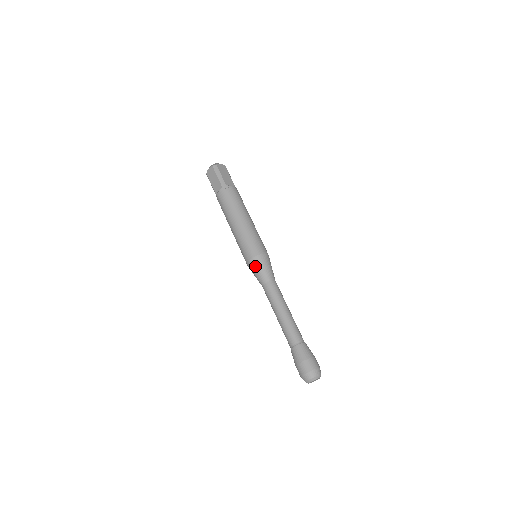
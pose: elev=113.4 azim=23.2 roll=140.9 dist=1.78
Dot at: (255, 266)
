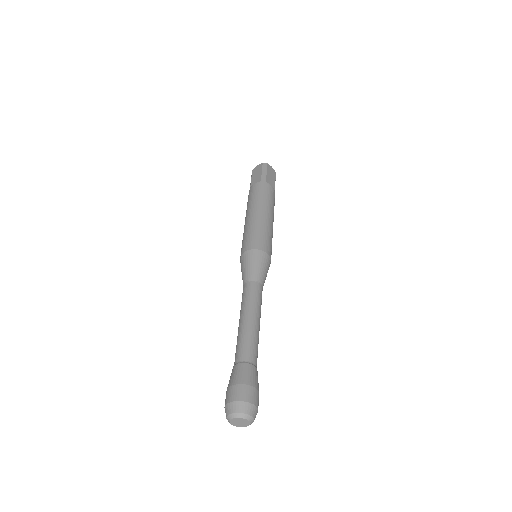
Dot at: (248, 259)
